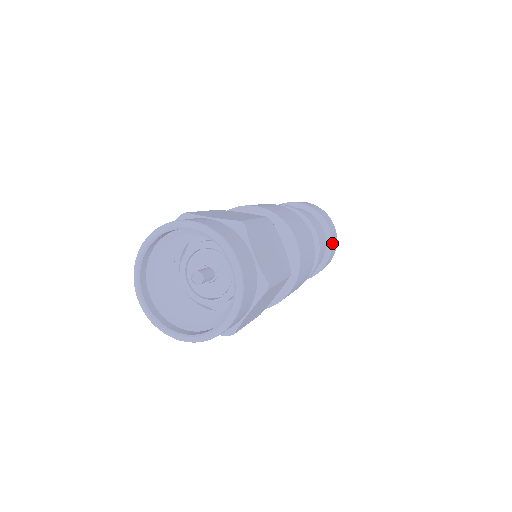
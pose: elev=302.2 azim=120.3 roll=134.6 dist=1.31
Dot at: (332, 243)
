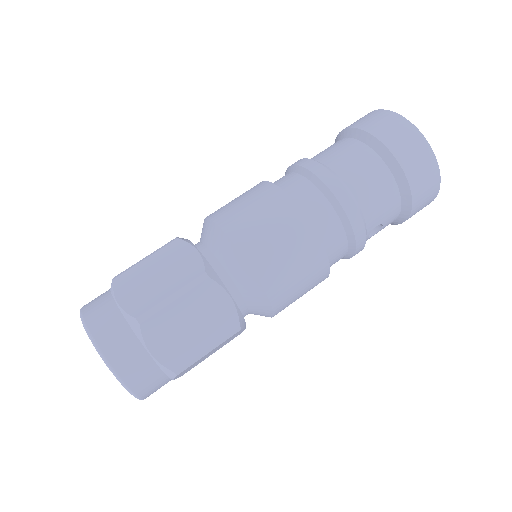
Dot at: (413, 197)
